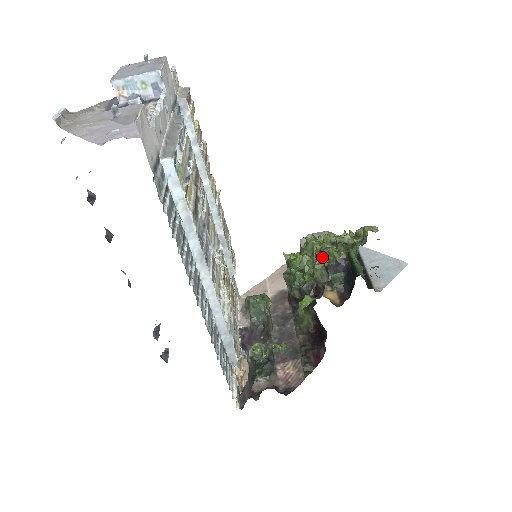
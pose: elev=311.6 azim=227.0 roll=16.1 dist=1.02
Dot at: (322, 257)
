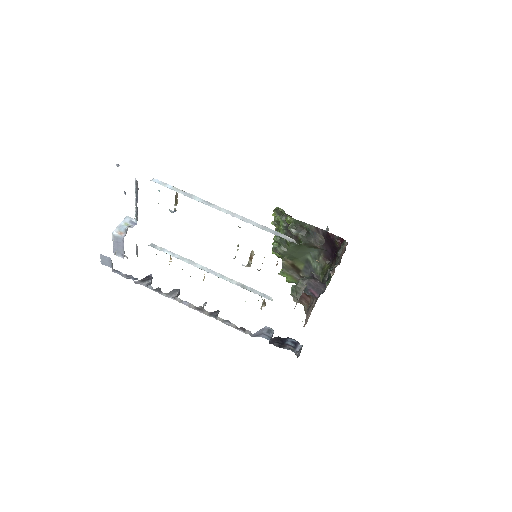
Dot at: occluded
